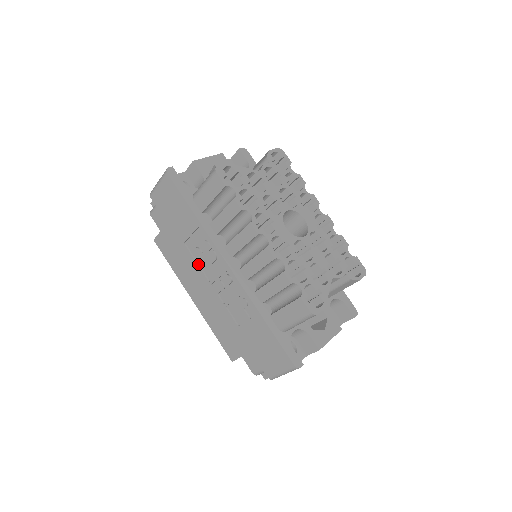
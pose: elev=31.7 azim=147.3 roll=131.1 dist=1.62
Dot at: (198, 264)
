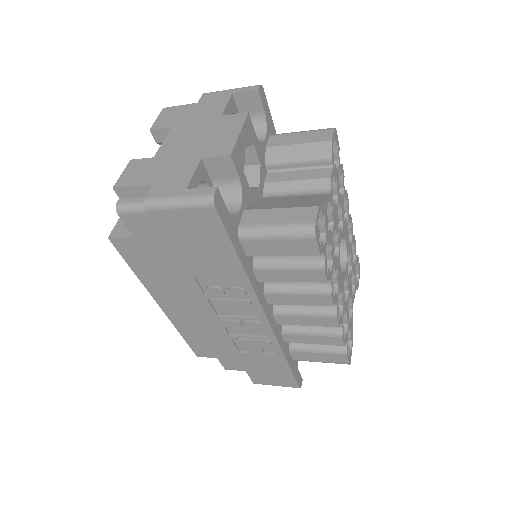
Dot at: (207, 299)
